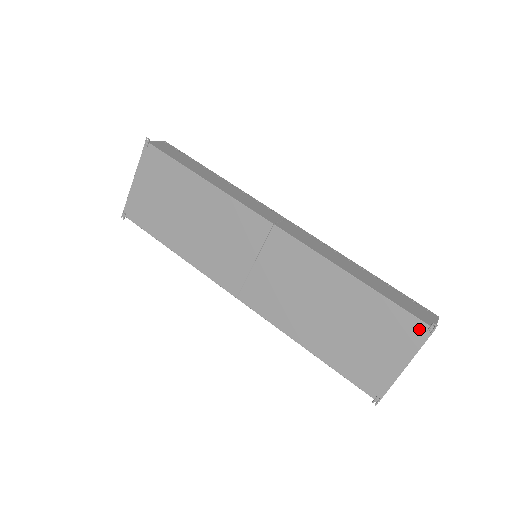
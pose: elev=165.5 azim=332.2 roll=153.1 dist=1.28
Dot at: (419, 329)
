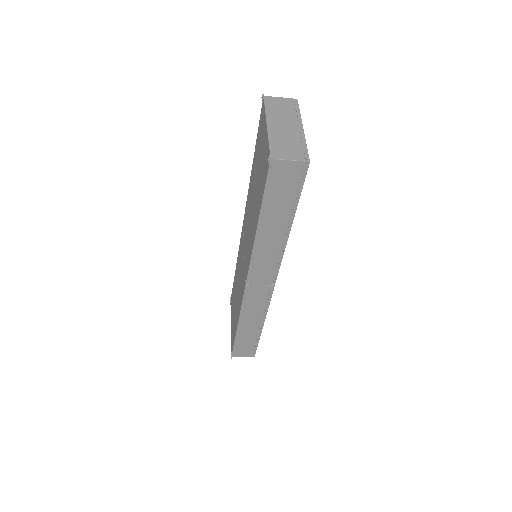
Dot at: (262, 110)
